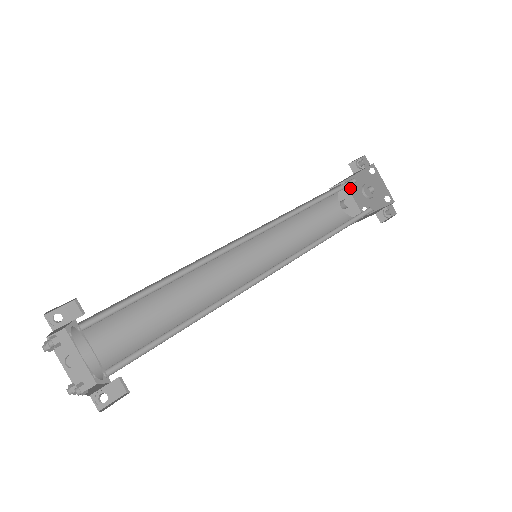
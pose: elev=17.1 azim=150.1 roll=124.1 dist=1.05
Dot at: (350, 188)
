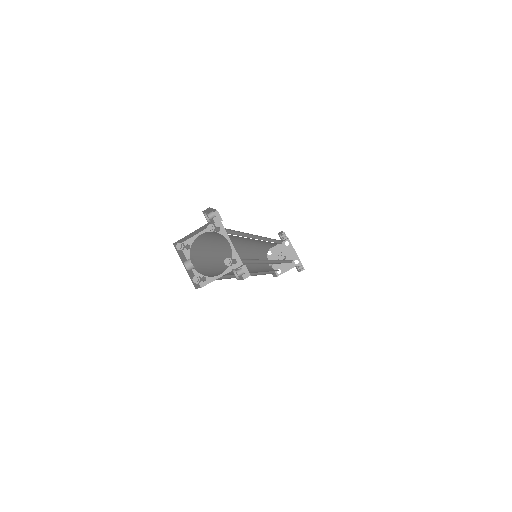
Dot at: (269, 257)
